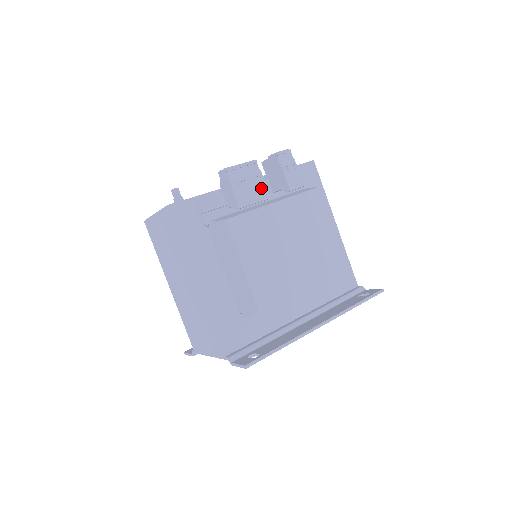
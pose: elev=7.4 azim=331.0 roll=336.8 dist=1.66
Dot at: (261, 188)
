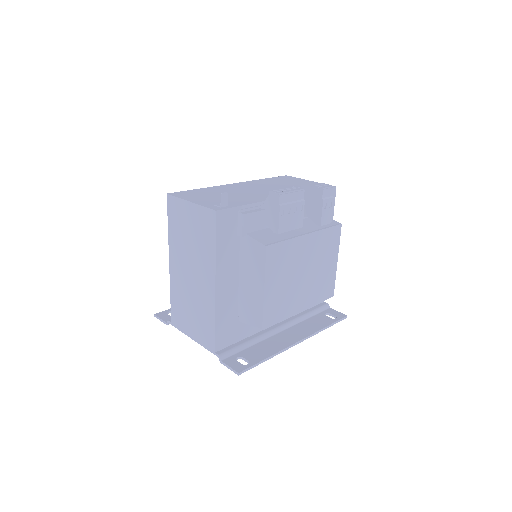
Dot at: (299, 217)
